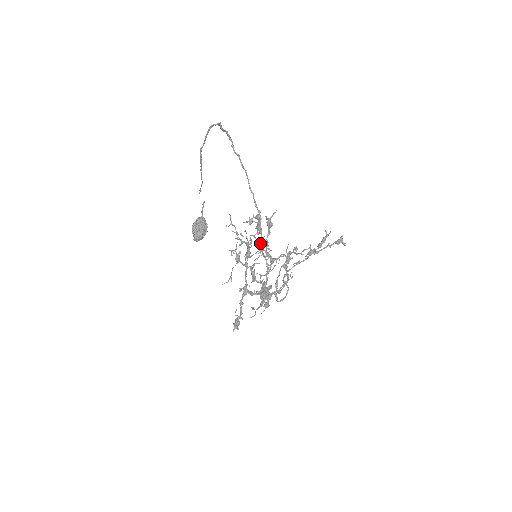
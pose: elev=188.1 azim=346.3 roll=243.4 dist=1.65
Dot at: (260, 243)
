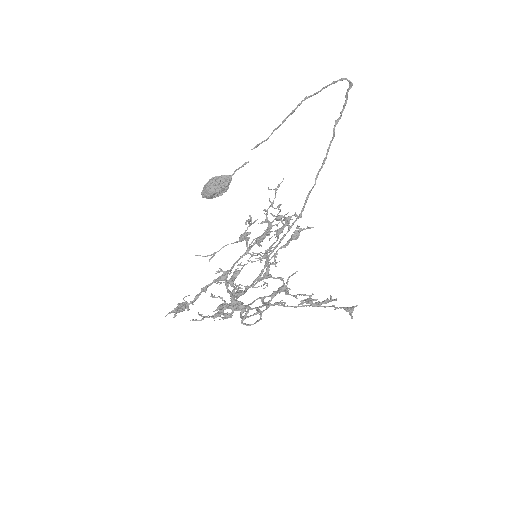
Dot at: (267, 249)
